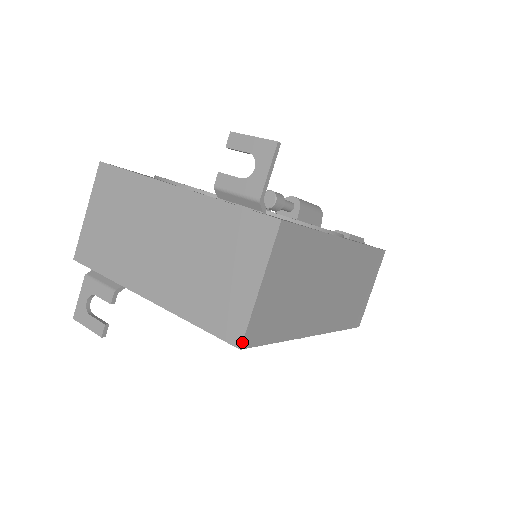
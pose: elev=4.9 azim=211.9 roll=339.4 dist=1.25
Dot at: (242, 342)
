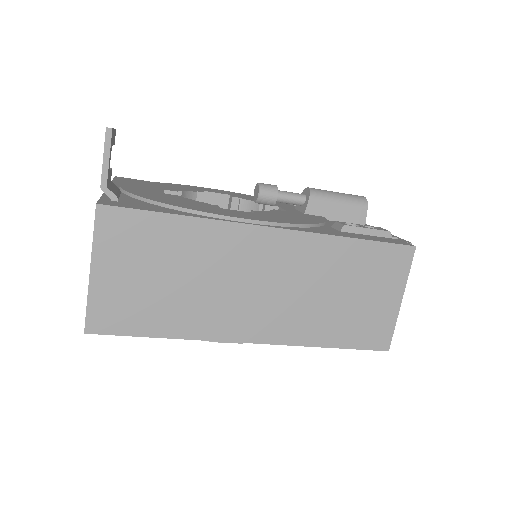
Dot at: occluded
